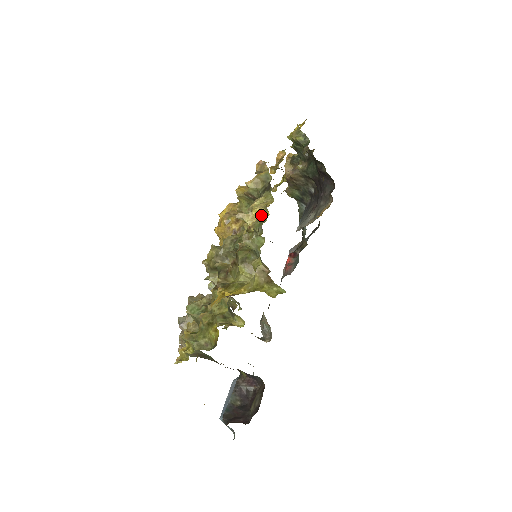
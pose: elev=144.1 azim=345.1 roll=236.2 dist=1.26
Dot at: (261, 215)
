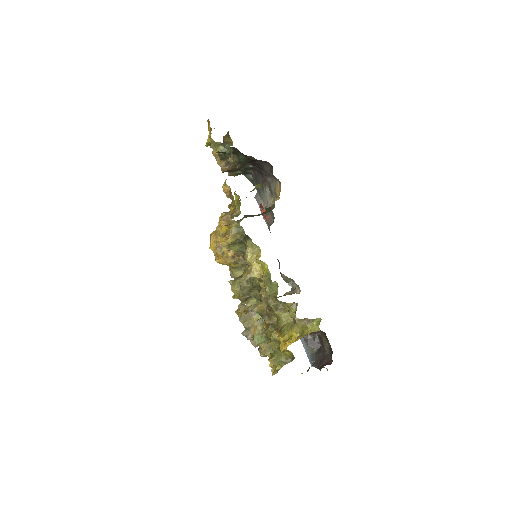
Dot at: (260, 265)
